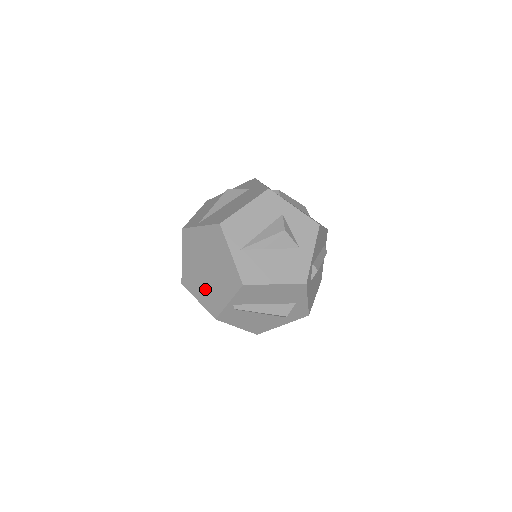
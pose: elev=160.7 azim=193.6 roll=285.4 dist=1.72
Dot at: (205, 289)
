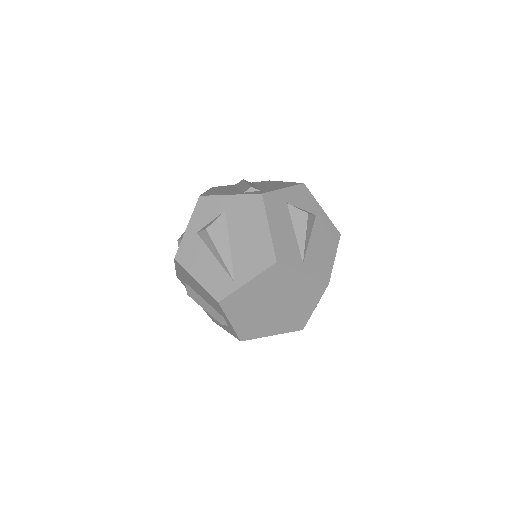
Dot at: (279, 321)
